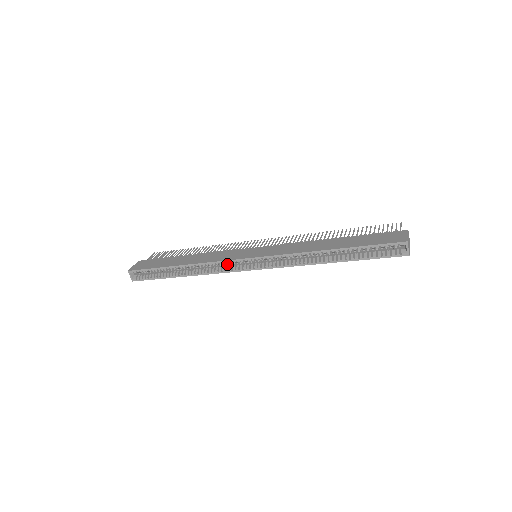
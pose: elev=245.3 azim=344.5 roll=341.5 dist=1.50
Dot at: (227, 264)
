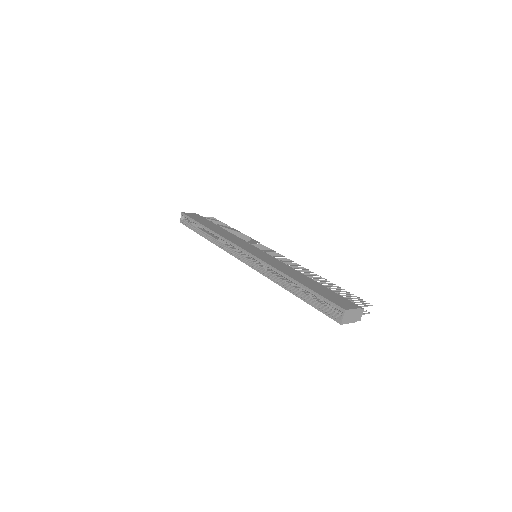
Dot at: (234, 248)
